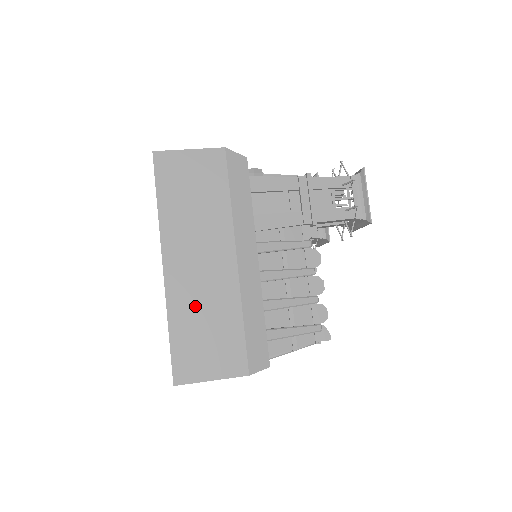
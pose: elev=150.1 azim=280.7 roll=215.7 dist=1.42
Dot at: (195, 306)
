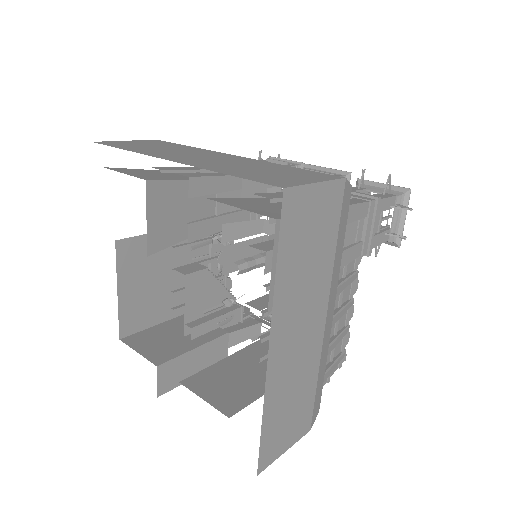
Dot at: (287, 385)
